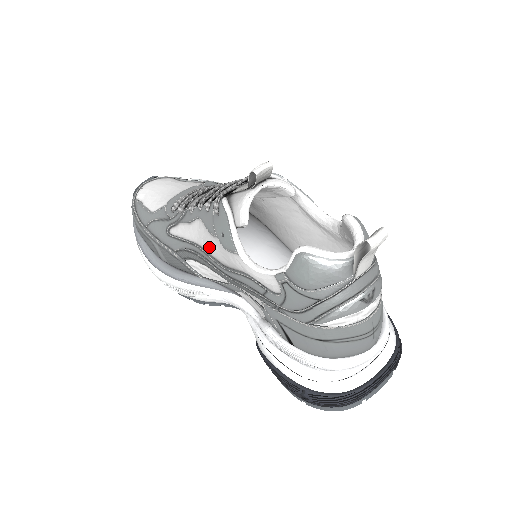
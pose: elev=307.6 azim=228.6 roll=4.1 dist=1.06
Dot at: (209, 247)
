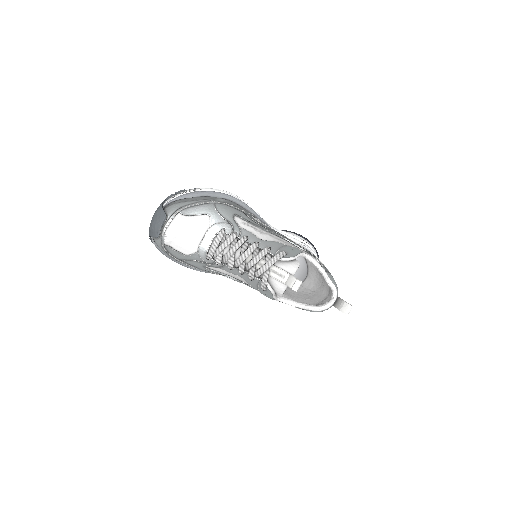
Dot at: occluded
